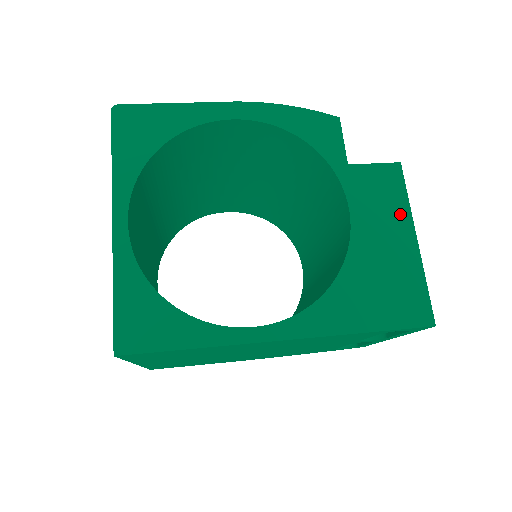
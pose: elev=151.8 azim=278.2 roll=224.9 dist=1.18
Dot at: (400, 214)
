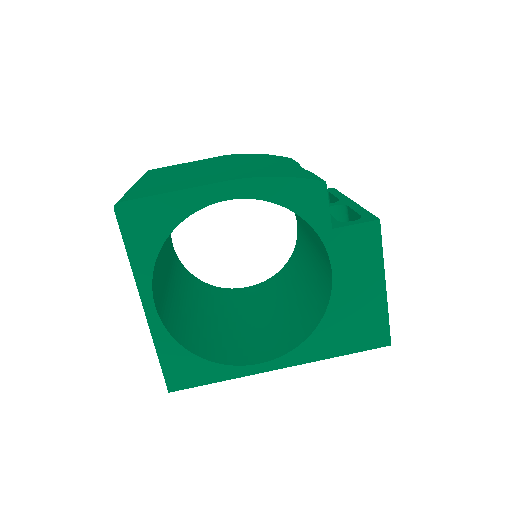
Dot at: (374, 267)
